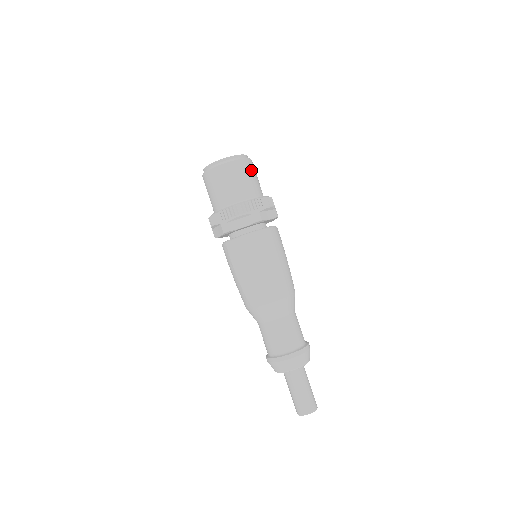
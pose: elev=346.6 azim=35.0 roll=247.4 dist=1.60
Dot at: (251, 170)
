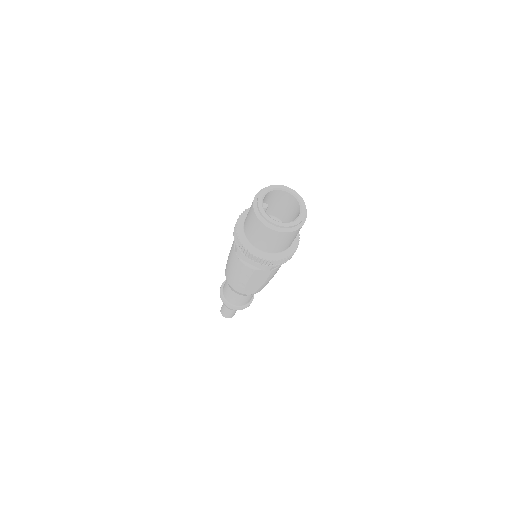
Dot at: occluded
